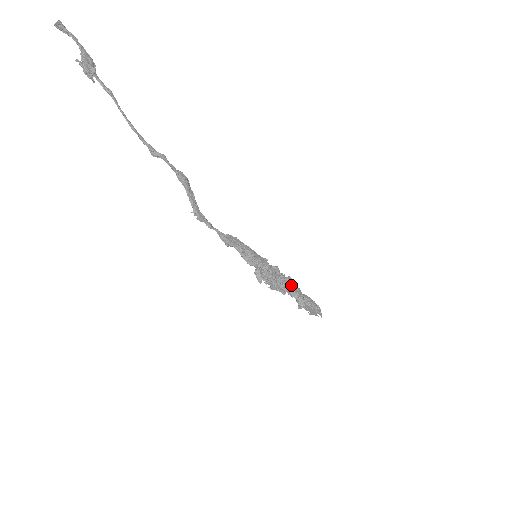
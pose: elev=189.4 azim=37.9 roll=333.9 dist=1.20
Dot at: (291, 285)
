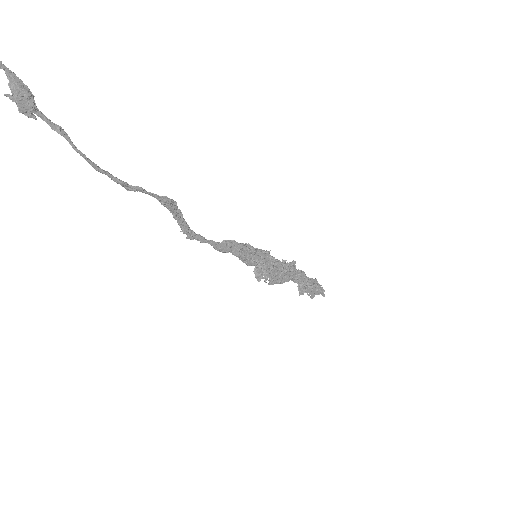
Dot at: (294, 275)
